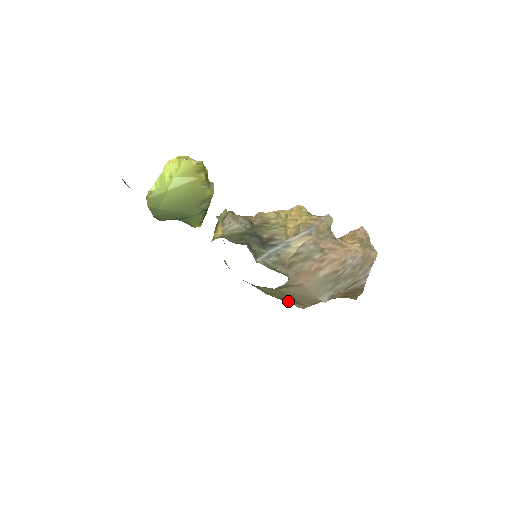
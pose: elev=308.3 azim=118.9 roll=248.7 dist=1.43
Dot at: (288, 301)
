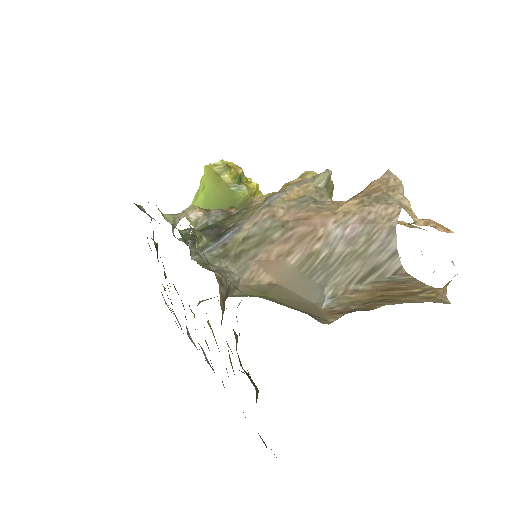
Dot at: (309, 314)
